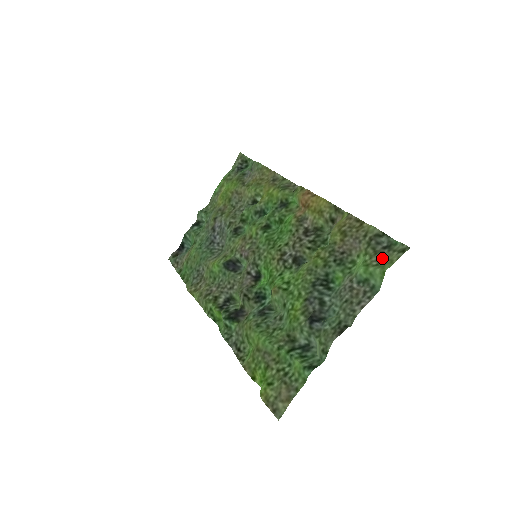
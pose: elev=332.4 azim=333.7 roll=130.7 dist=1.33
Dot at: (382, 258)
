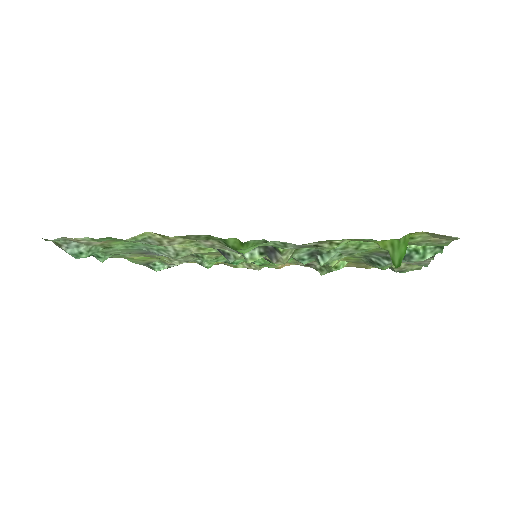
Dot at: (409, 265)
